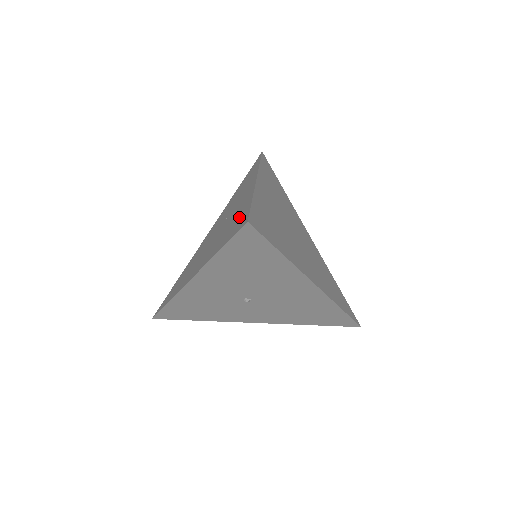
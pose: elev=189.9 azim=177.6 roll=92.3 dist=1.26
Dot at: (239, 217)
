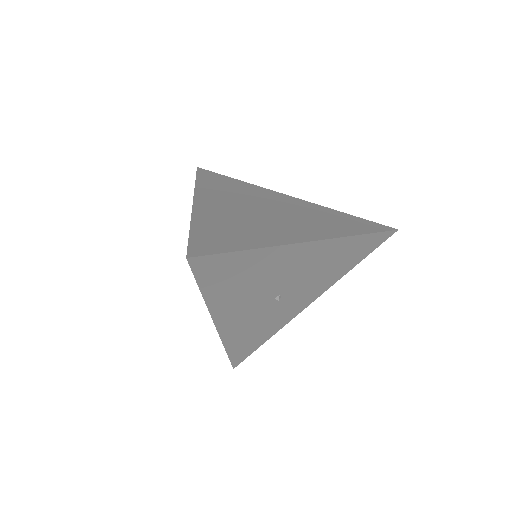
Dot at: occluded
